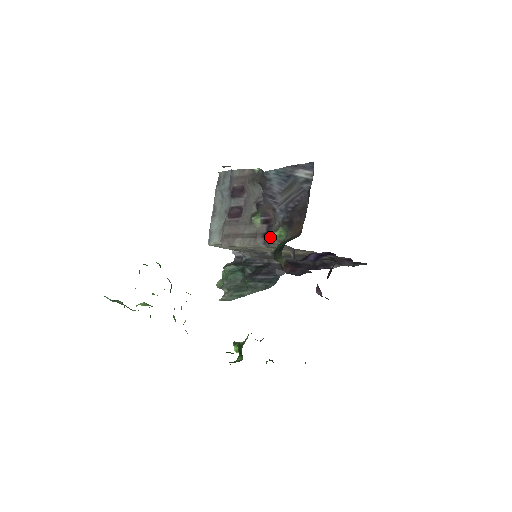
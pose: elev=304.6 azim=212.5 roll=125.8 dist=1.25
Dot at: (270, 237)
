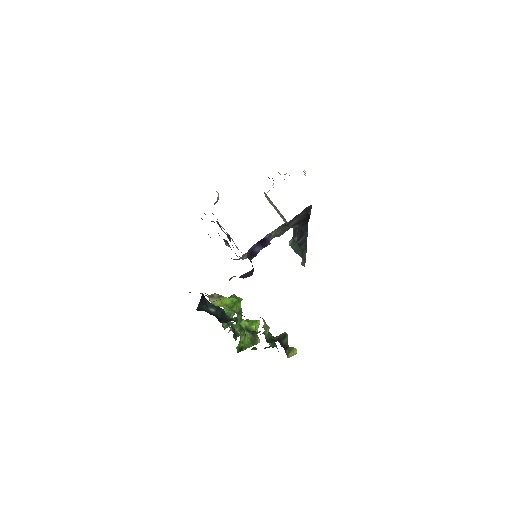
Dot at: occluded
